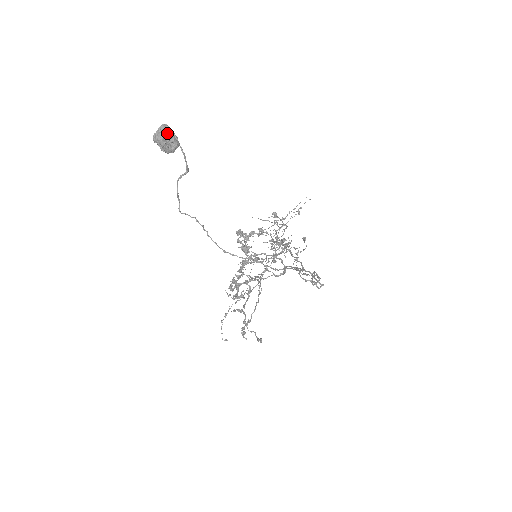
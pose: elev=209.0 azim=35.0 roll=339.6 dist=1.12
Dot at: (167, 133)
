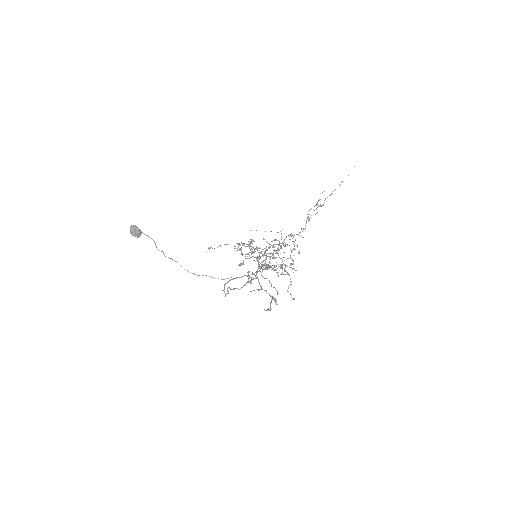
Dot at: (131, 231)
